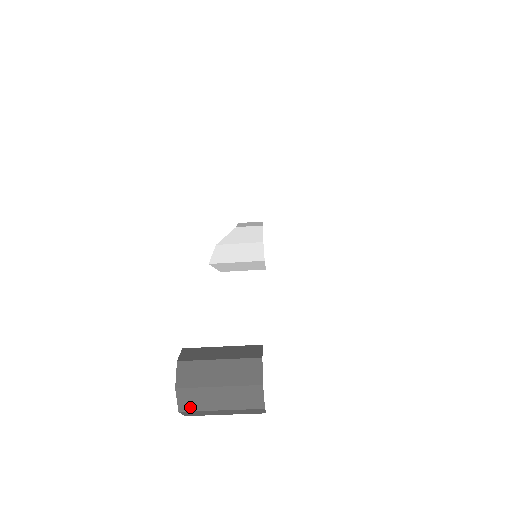
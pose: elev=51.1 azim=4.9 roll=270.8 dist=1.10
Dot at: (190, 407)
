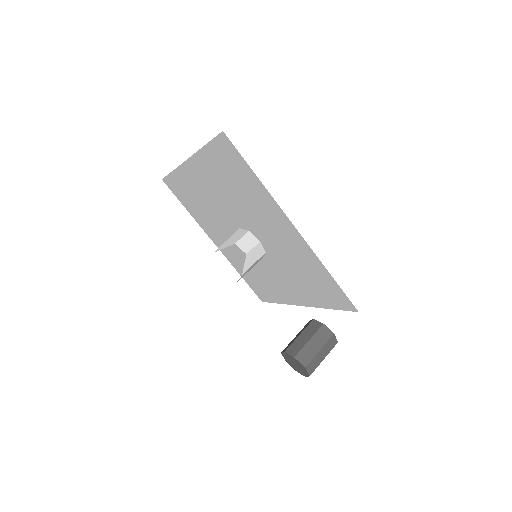
Dot at: occluded
